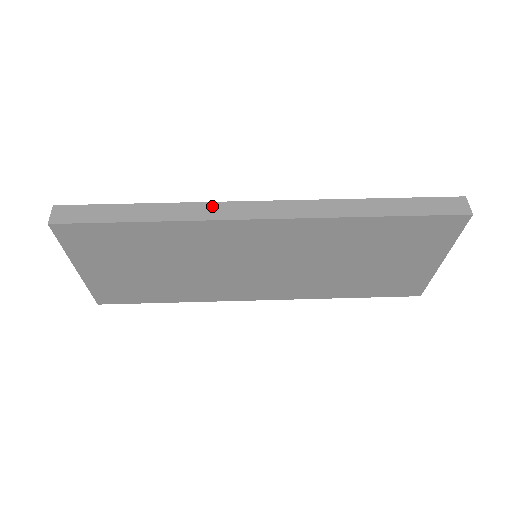
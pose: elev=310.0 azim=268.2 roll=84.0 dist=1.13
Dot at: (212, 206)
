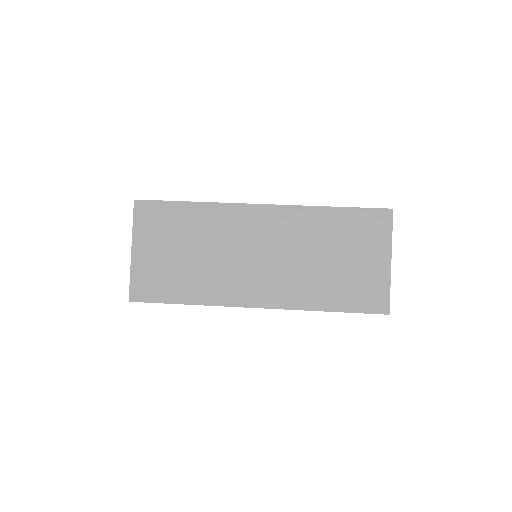
Dot at: occluded
